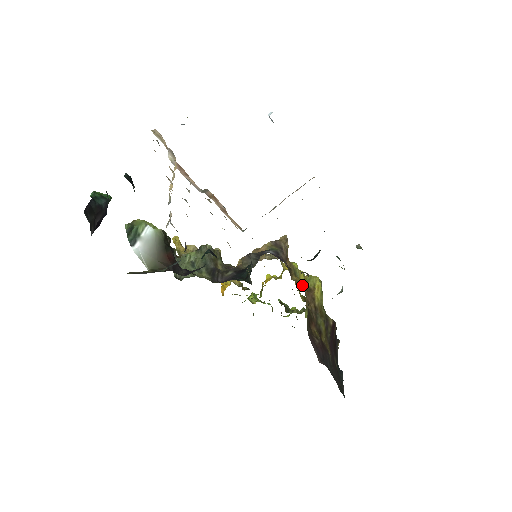
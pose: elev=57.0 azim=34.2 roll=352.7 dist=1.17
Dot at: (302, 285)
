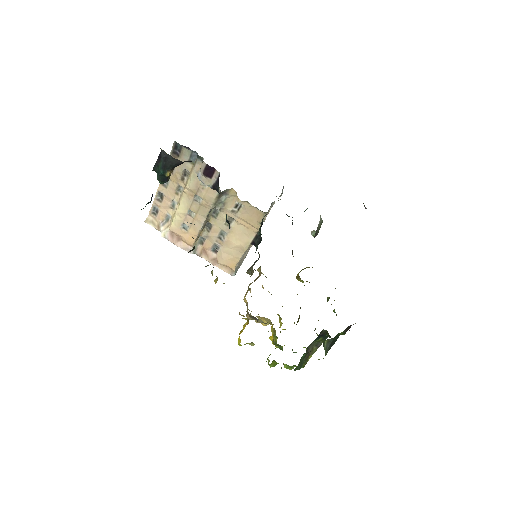
Dot at: occluded
